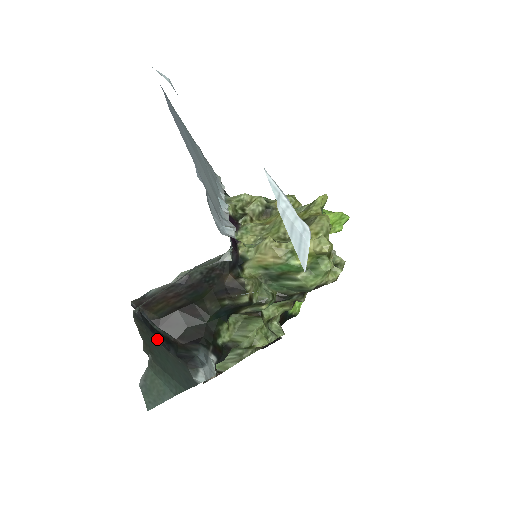
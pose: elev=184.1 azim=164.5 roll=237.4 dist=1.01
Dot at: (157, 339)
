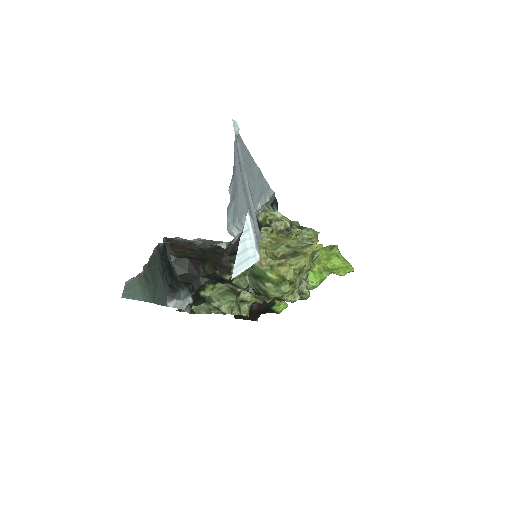
Dot at: (162, 267)
